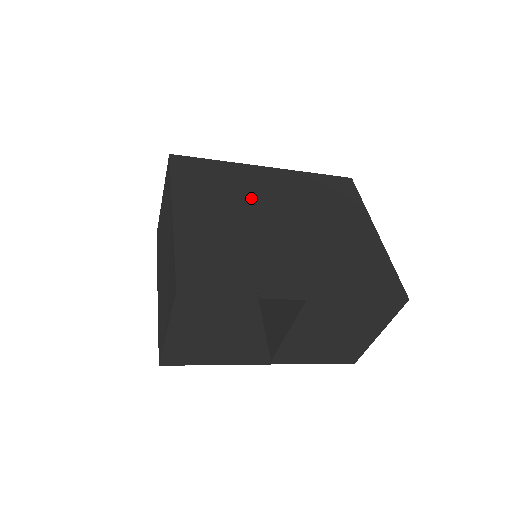
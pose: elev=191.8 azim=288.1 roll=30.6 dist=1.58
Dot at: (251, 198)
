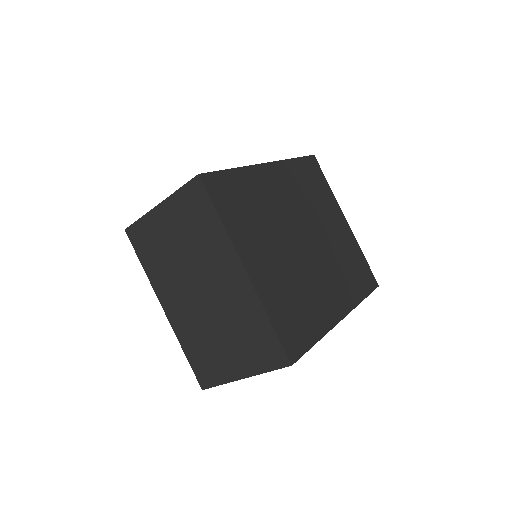
Dot at: (278, 217)
